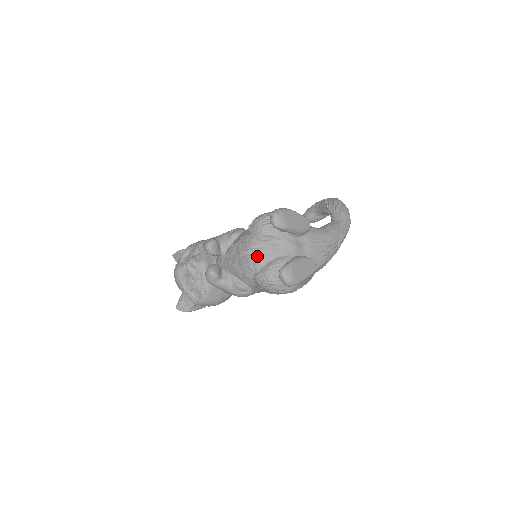
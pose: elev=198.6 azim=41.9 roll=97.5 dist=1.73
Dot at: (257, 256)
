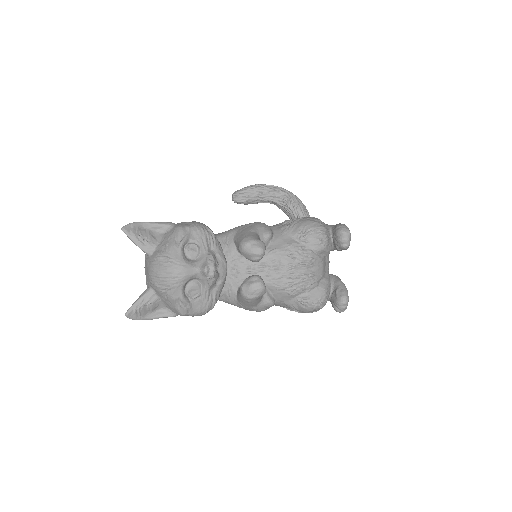
Dot at: (315, 275)
